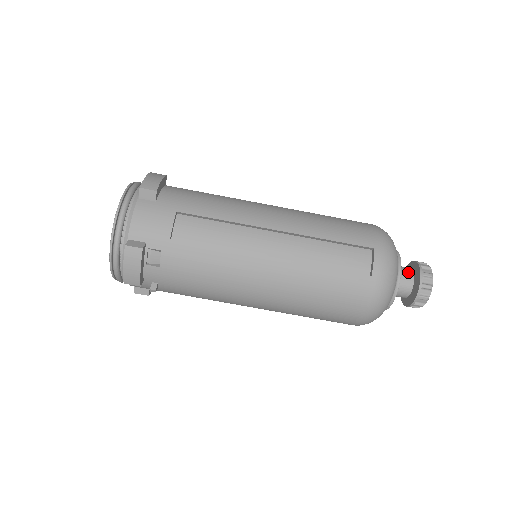
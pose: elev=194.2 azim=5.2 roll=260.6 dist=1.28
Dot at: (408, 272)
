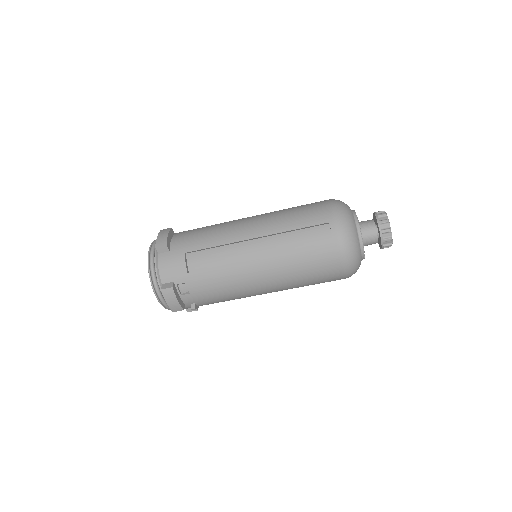
Dot at: (370, 224)
